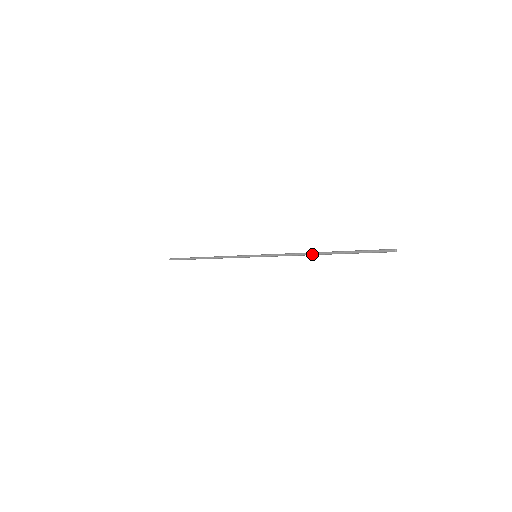
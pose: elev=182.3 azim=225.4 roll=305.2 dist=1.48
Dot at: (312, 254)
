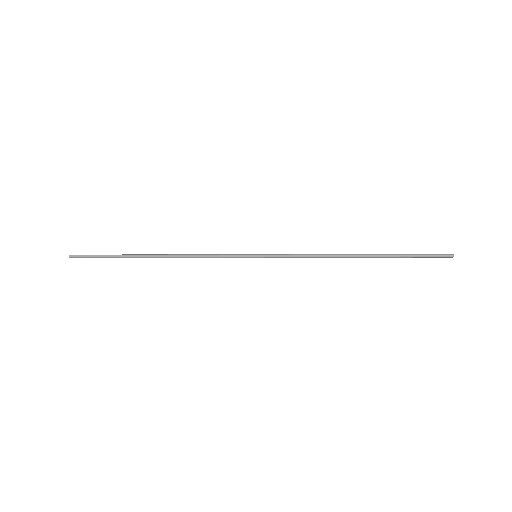
Dot at: (349, 257)
